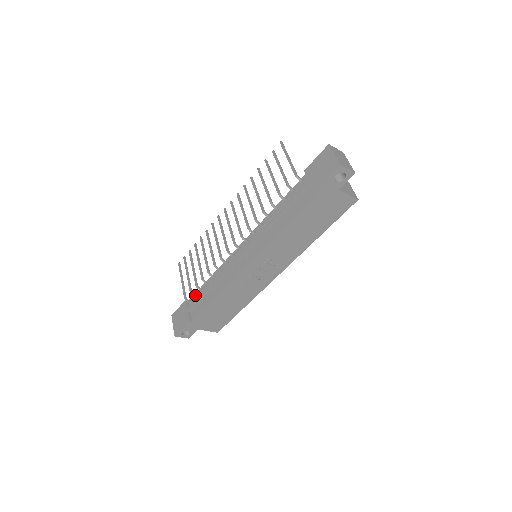
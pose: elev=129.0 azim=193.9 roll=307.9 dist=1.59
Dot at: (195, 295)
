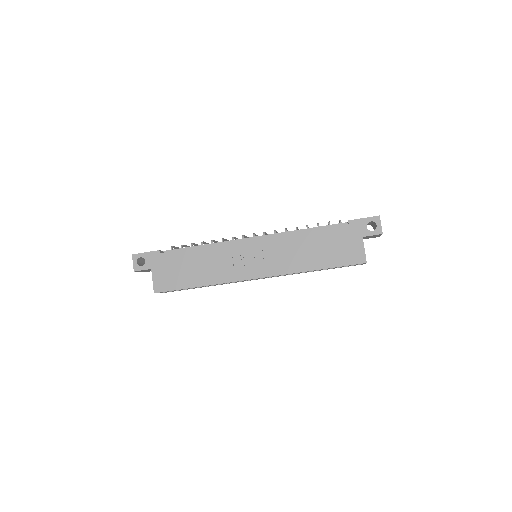
Dot at: occluded
